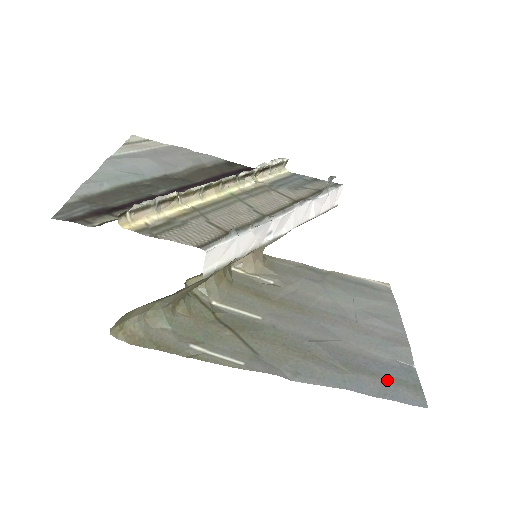
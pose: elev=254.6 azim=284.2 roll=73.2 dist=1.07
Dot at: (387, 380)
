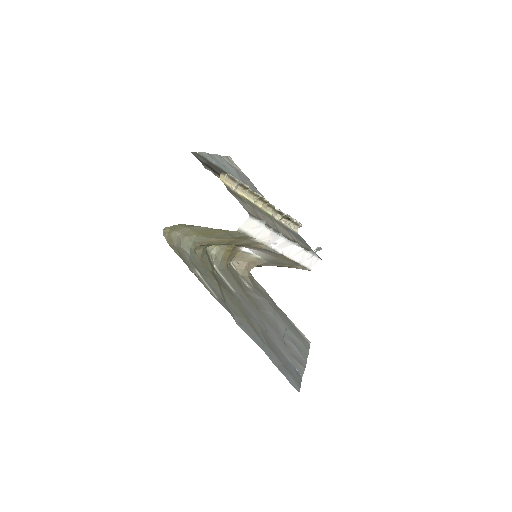
Dot at: (285, 367)
